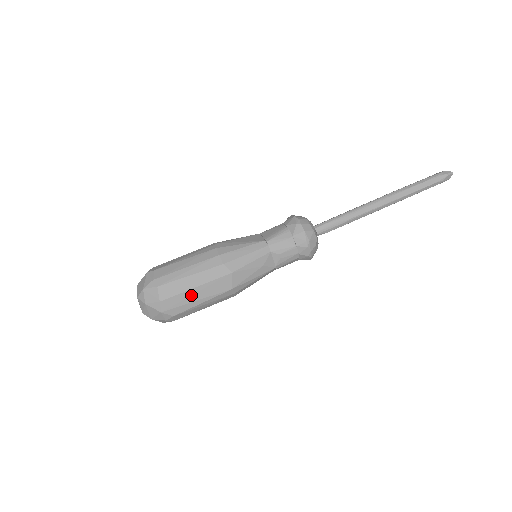
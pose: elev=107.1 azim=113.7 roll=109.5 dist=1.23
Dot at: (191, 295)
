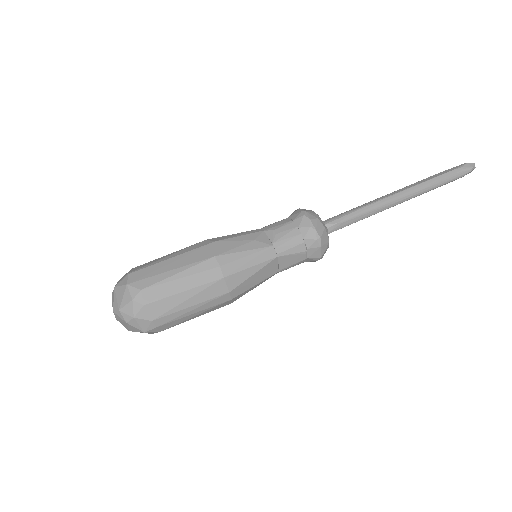
Dot at: (165, 266)
